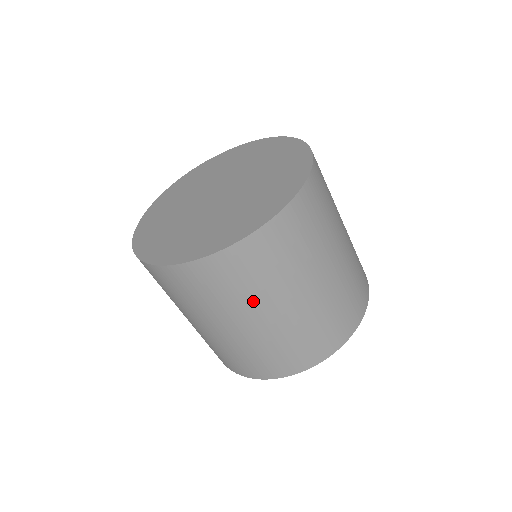
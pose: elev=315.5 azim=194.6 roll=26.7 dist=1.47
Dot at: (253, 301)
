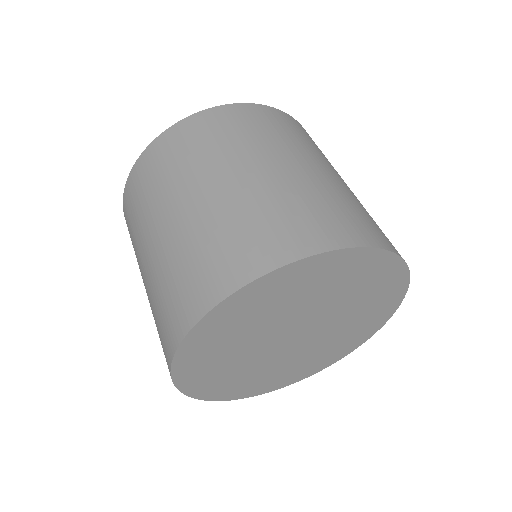
Dot at: (150, 215)
